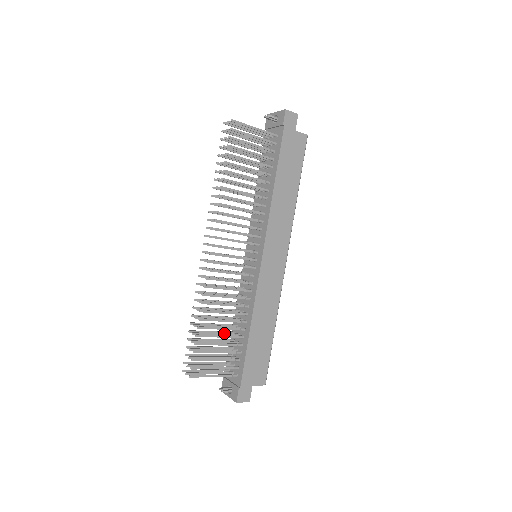
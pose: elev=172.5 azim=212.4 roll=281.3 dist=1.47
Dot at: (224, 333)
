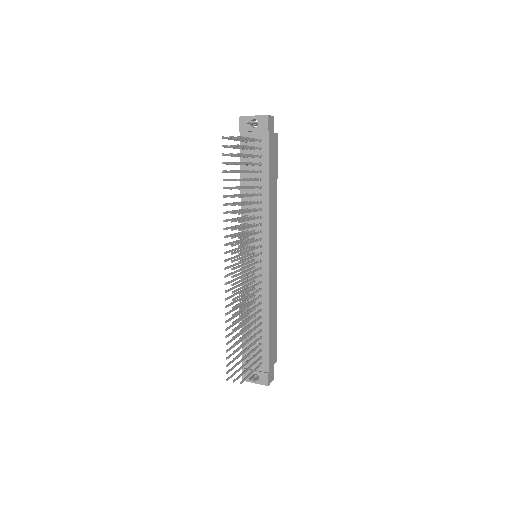
Dot at: occluded
